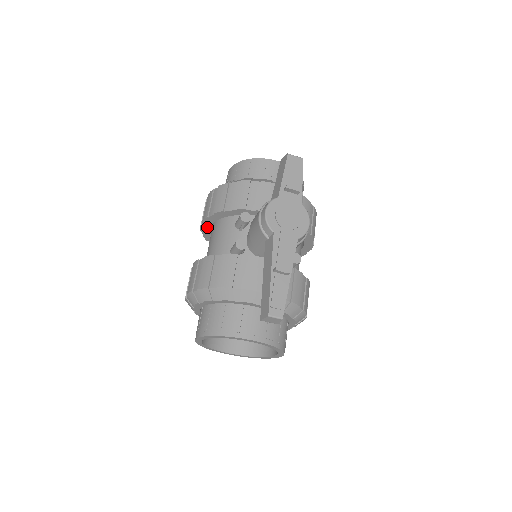
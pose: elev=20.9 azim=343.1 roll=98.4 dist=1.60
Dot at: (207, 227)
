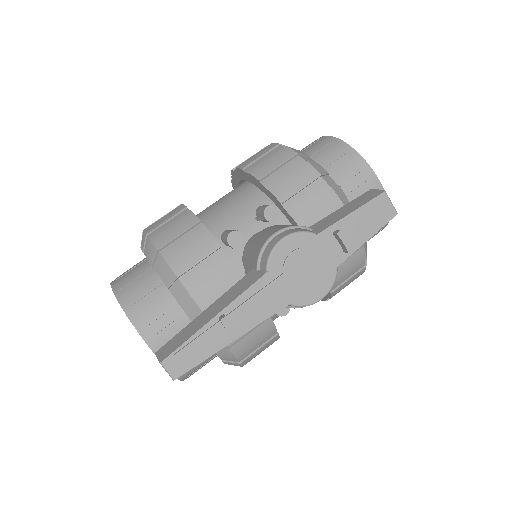
Dot at: (238, 177)
